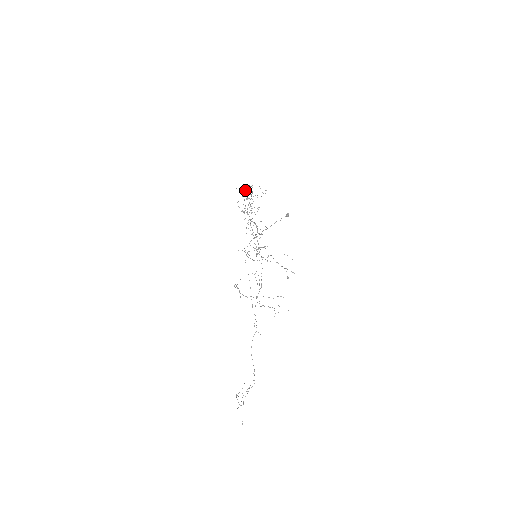
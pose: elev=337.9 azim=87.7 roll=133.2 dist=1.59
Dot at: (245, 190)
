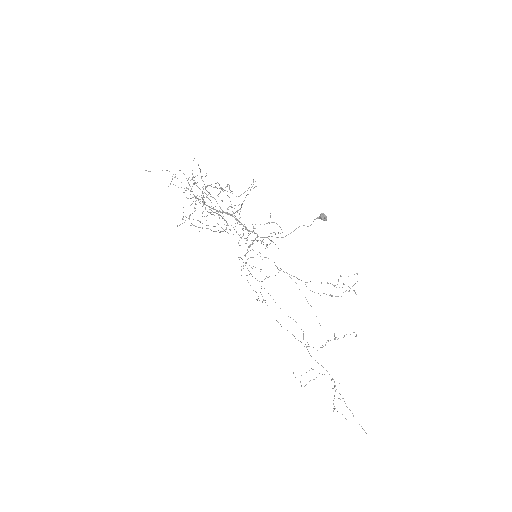
Dot at: occluded
